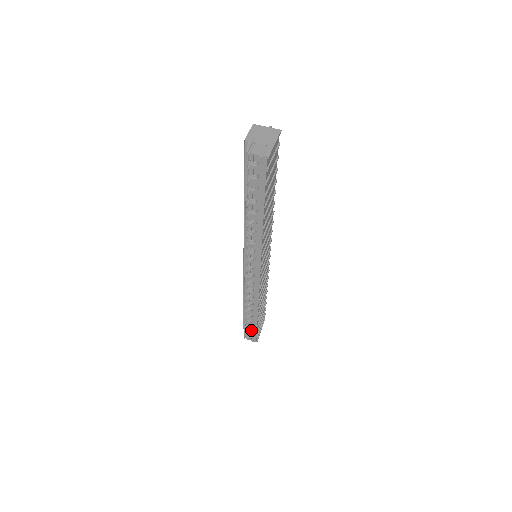
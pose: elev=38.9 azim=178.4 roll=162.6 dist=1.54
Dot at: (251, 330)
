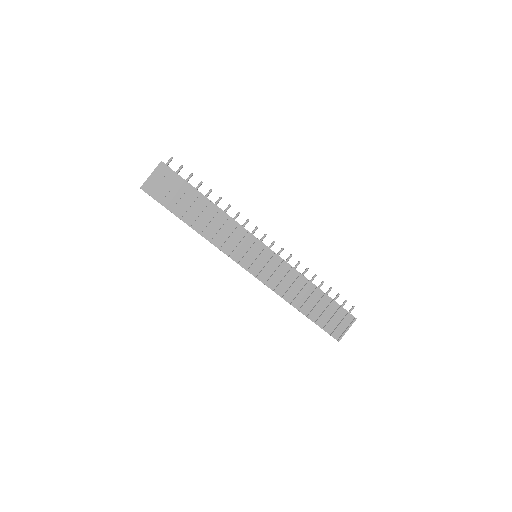
Dot at: occluded
